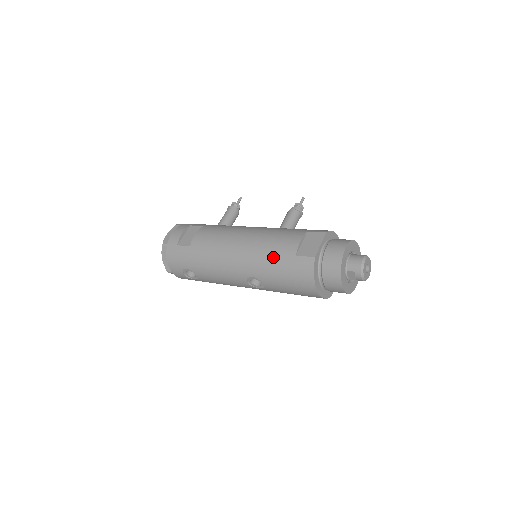
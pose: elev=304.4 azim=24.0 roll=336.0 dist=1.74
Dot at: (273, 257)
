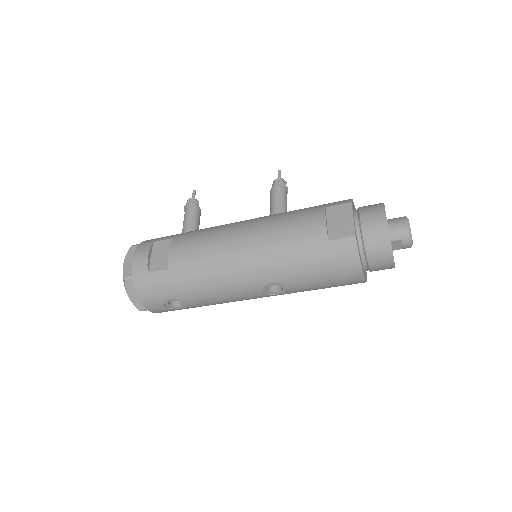
Dot at: (297, 251)
